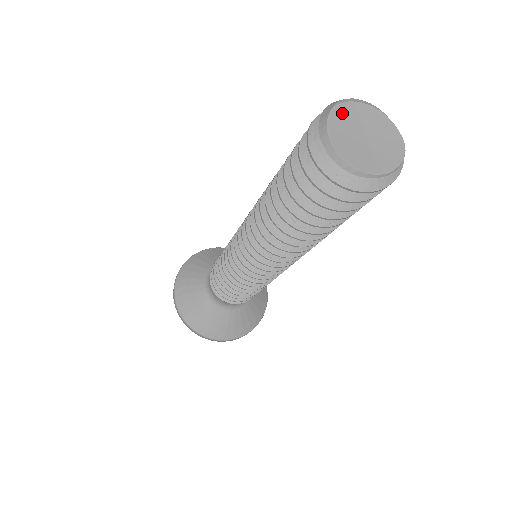
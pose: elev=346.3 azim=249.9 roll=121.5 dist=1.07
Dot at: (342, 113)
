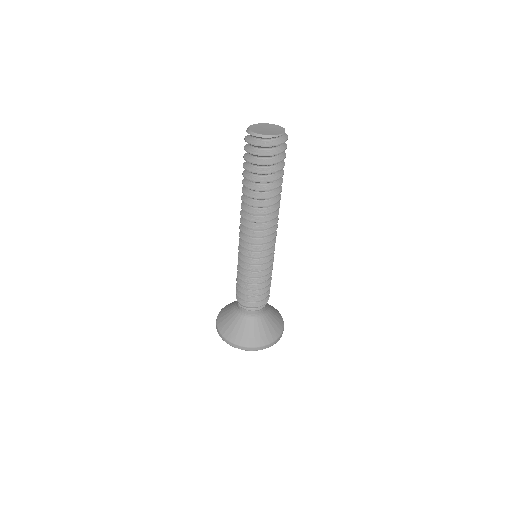
Dot at: (253, 127)
